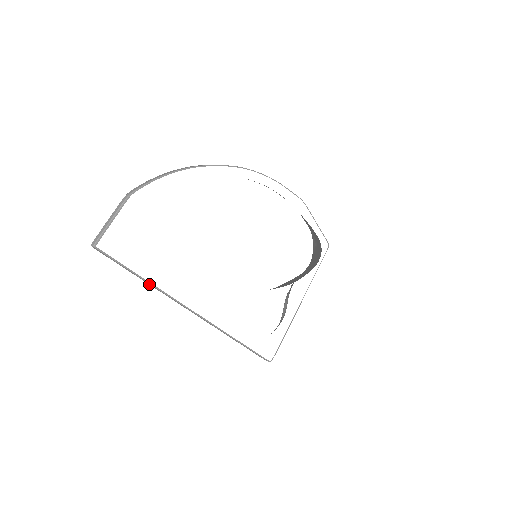
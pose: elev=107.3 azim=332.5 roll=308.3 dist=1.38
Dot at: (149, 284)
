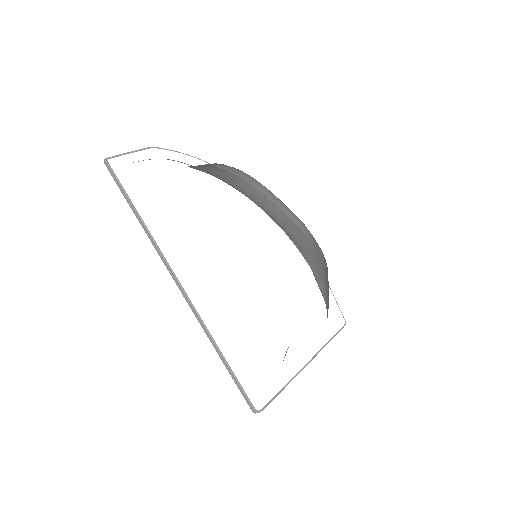
Dot at: (141, 224)
